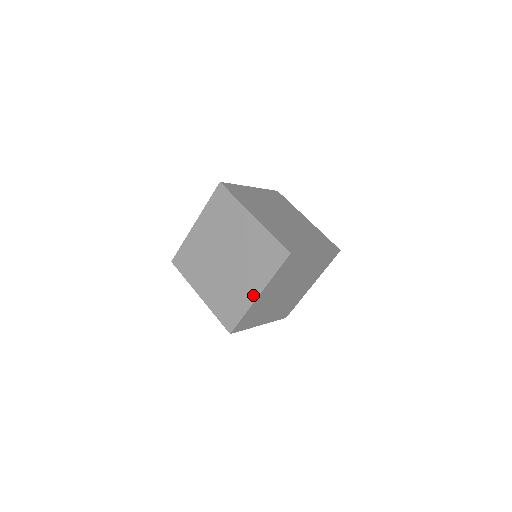
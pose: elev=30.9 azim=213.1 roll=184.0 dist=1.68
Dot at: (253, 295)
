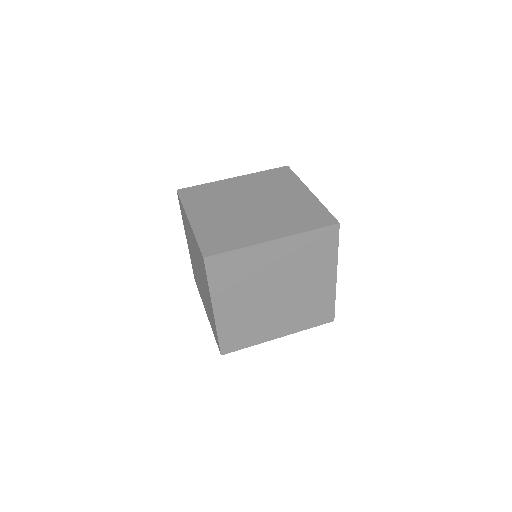
Dot at: (212, 311)
